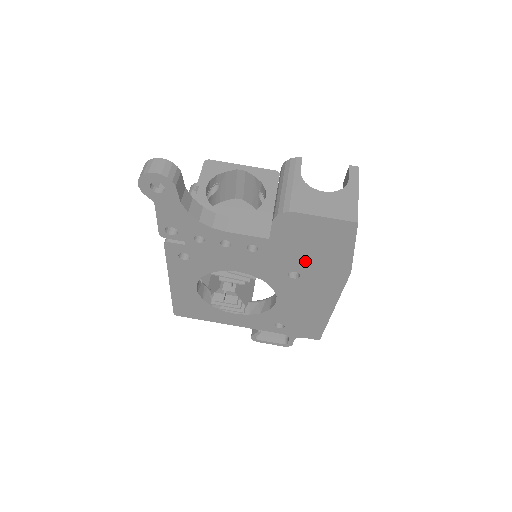
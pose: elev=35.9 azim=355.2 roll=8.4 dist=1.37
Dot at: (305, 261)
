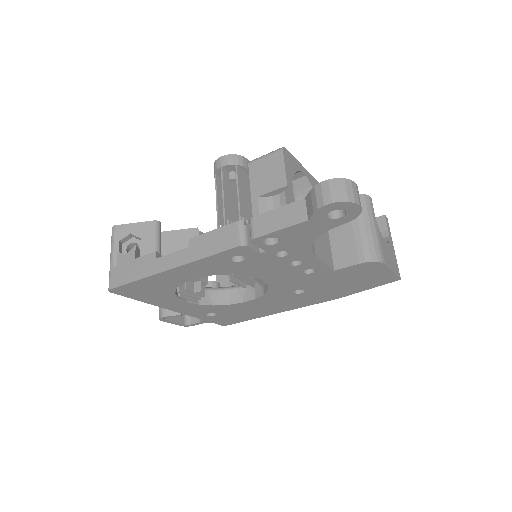
Dot at: (326, 287)
